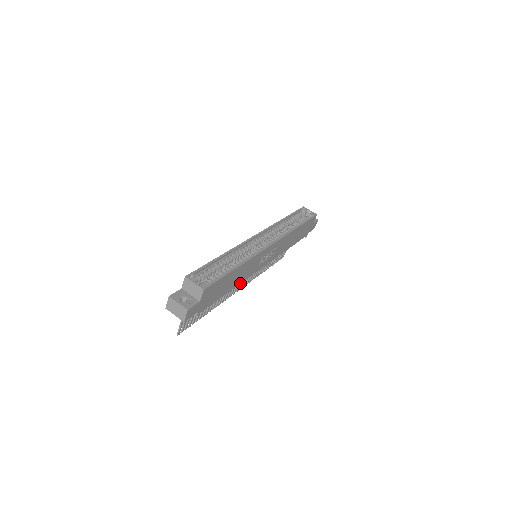
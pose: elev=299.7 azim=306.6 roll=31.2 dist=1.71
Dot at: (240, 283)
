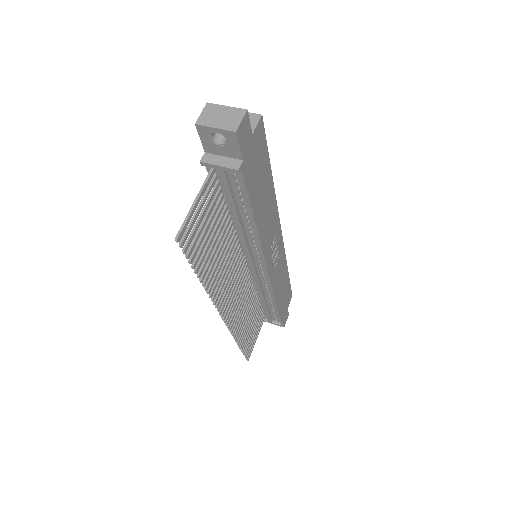
Dot at: (259, 238)
